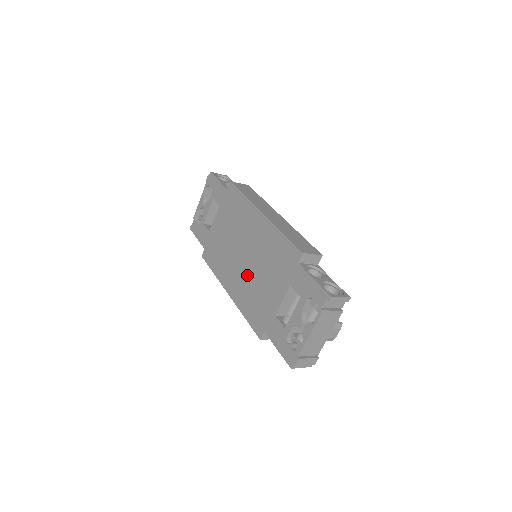
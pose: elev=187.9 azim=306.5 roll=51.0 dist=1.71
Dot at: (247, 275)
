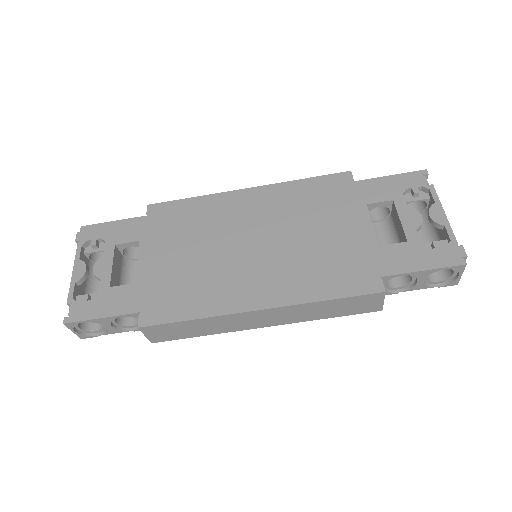
Dot at: (282, 255)
